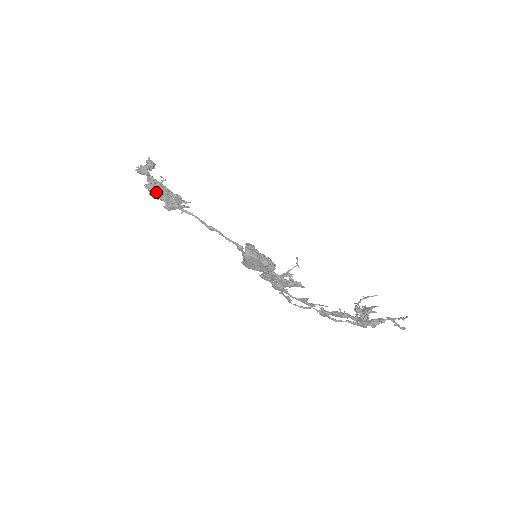
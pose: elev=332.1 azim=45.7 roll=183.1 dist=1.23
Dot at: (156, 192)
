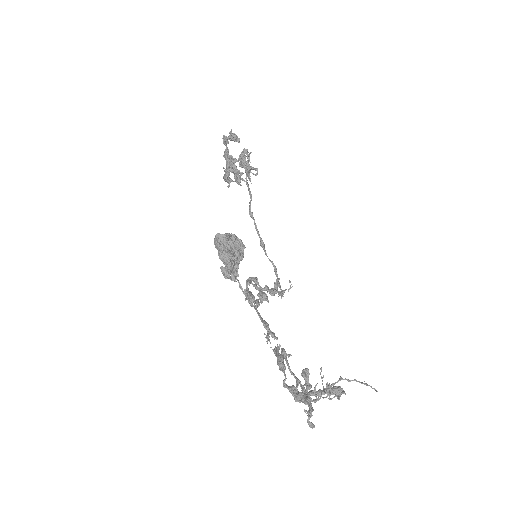
Dot at: (227, 162)
